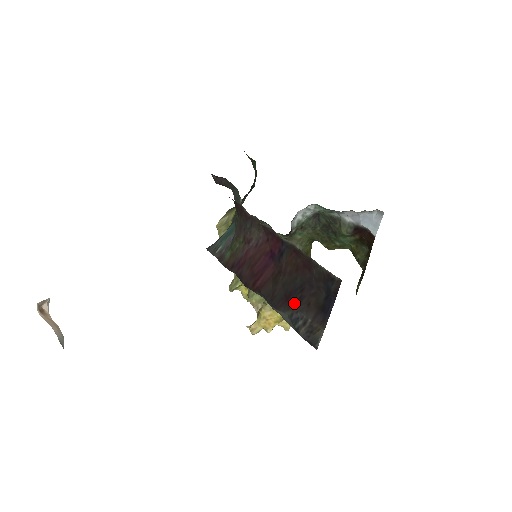
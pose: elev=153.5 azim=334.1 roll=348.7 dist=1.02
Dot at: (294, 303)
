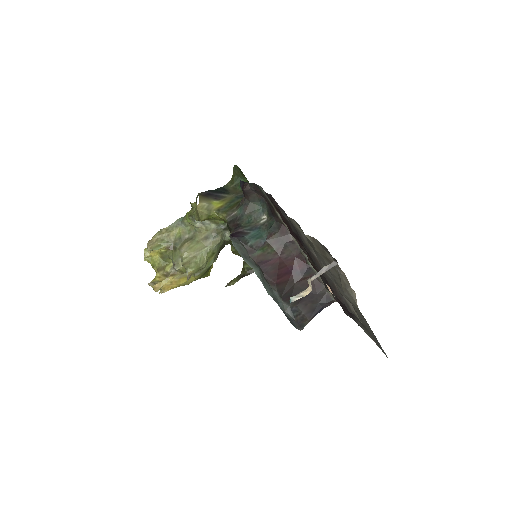
Dot at: (297, 301)
